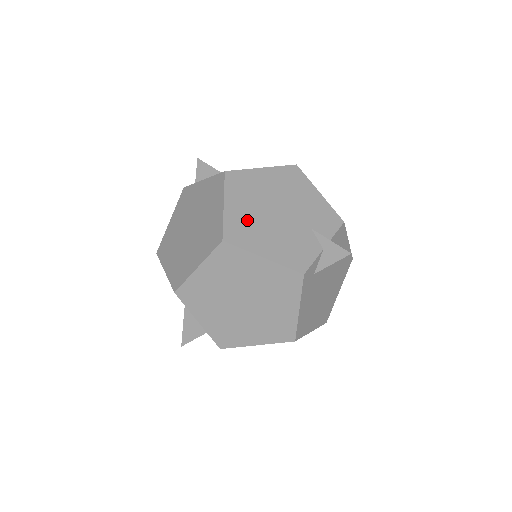
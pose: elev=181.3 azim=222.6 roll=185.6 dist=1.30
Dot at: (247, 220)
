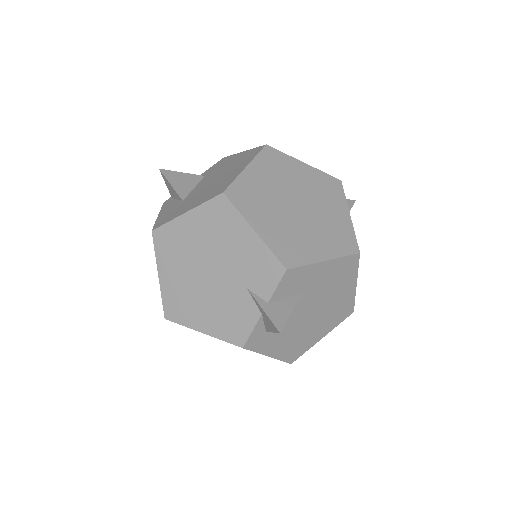
Dot at: (181, 290)
